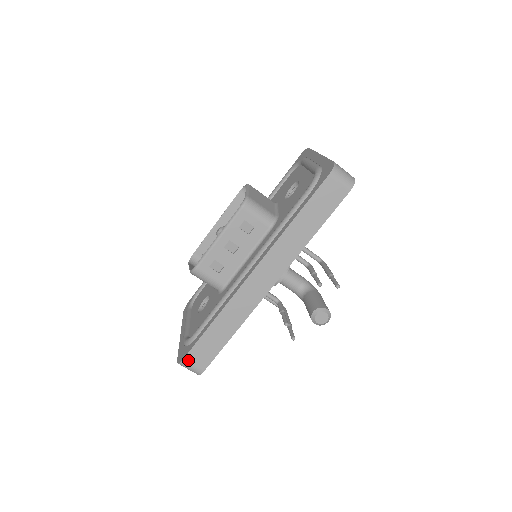
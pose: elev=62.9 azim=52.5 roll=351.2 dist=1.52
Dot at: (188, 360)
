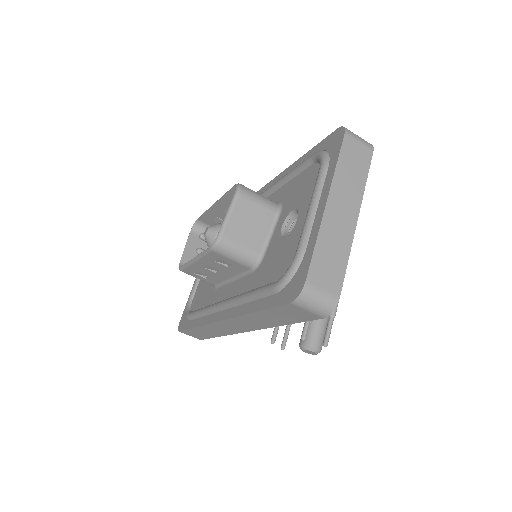
Dot at: (184, 333)
